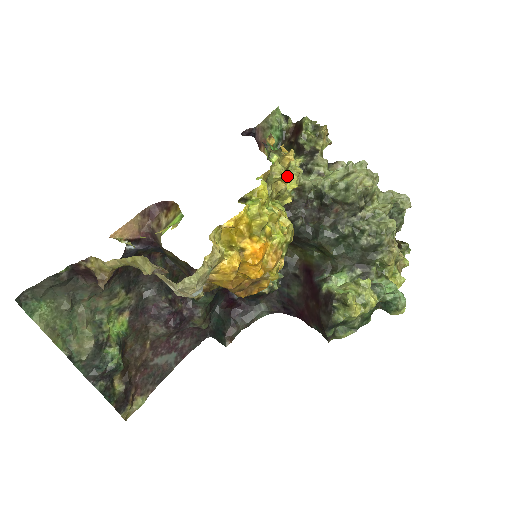
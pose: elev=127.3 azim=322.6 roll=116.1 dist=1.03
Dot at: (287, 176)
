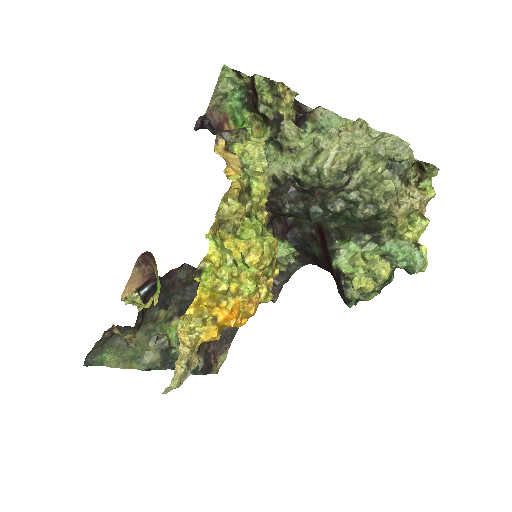
Dot at: (240, 208)
